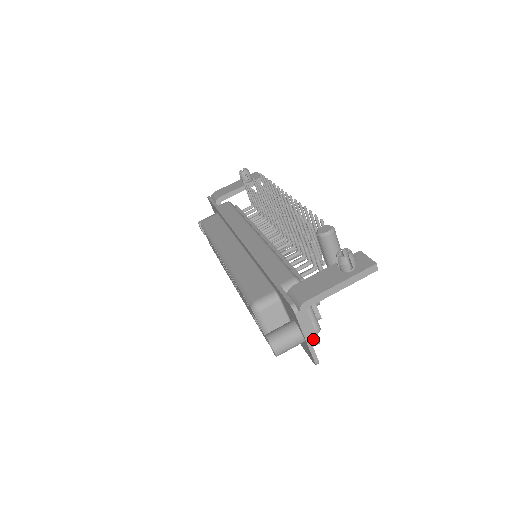
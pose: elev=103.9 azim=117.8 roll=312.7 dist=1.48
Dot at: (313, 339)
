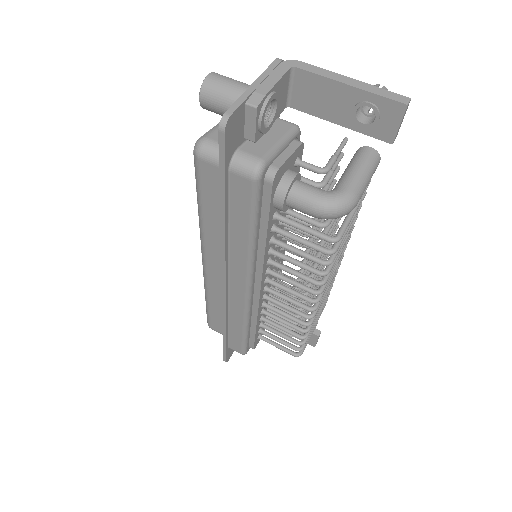
Dot at: (259, 93)
